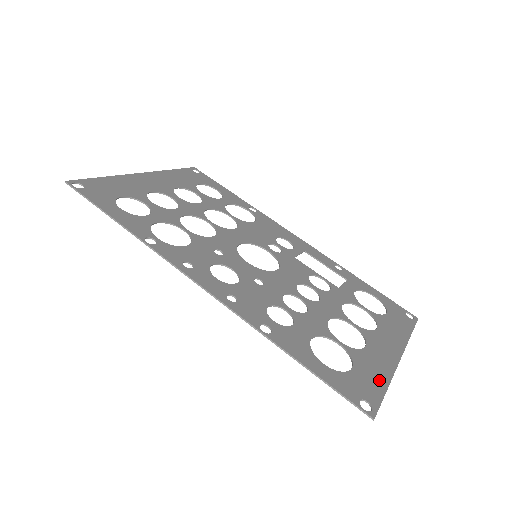
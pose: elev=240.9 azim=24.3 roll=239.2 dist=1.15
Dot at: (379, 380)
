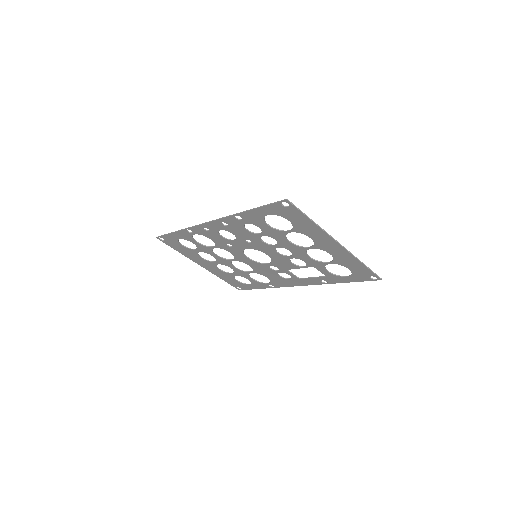
Dot at: (307, 221)
